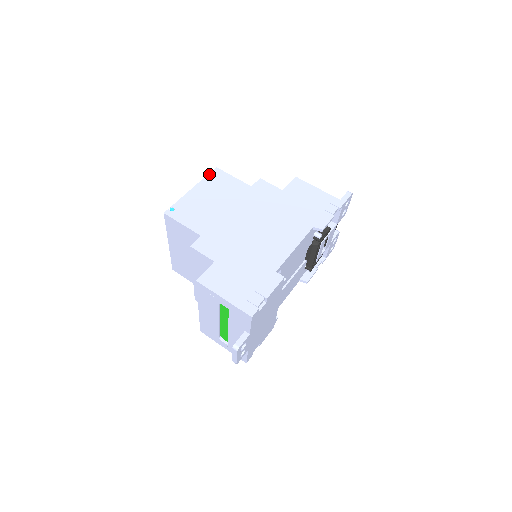
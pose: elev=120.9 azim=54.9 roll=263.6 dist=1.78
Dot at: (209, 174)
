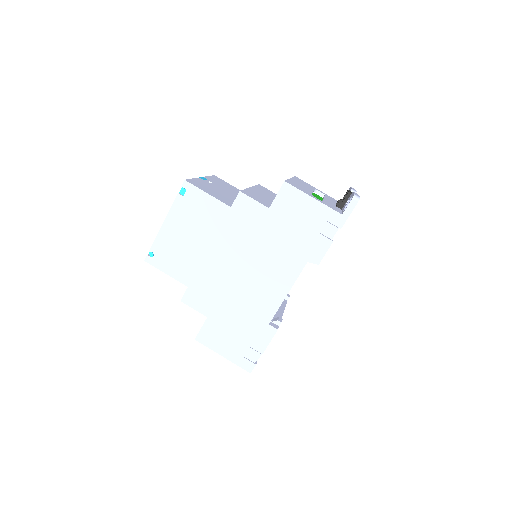
Dot at: (178, 194)
